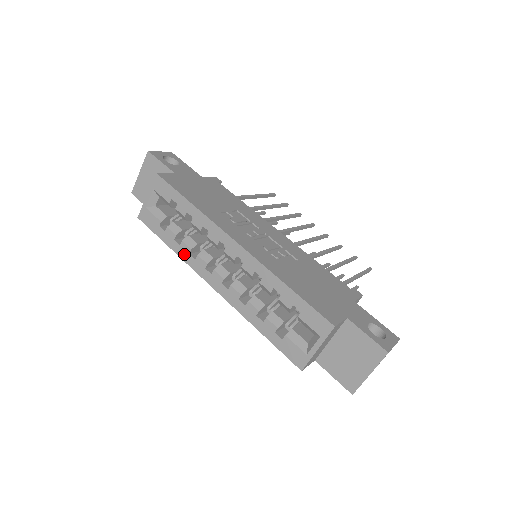
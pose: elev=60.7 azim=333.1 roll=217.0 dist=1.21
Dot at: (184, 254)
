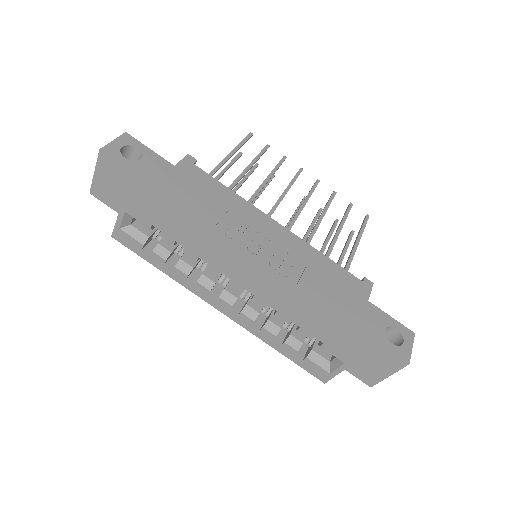
Dot at: (180, 279)
